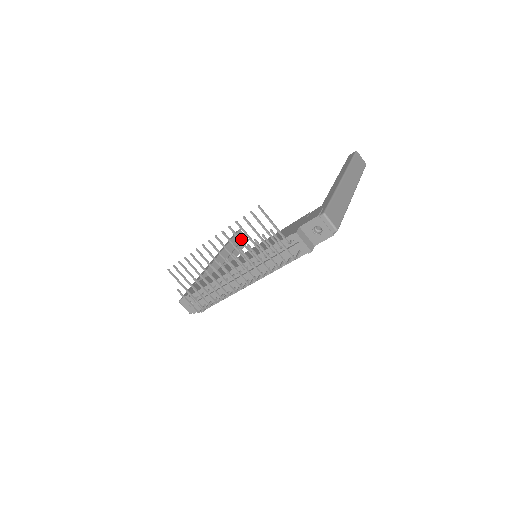
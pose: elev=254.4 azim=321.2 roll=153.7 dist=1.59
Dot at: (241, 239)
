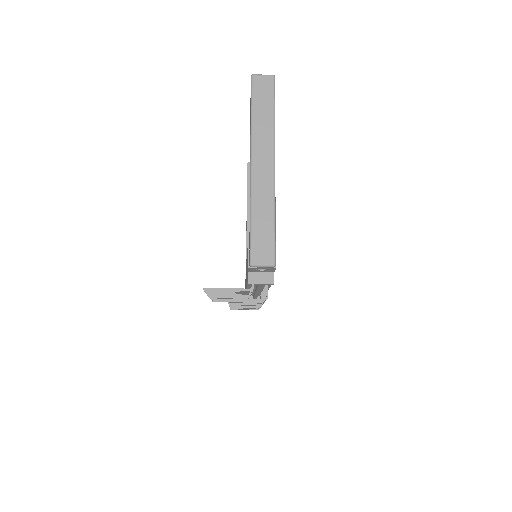
Dot at: occluded
